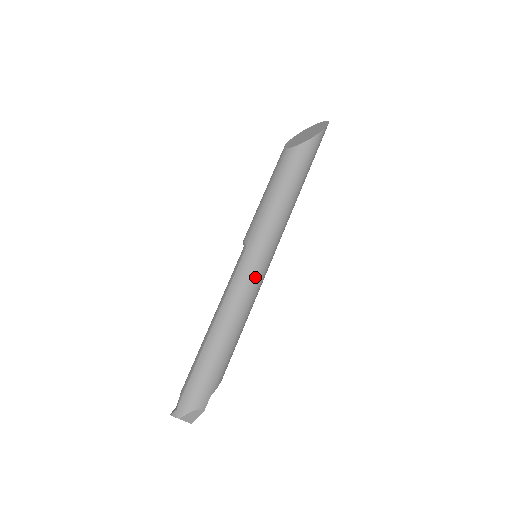
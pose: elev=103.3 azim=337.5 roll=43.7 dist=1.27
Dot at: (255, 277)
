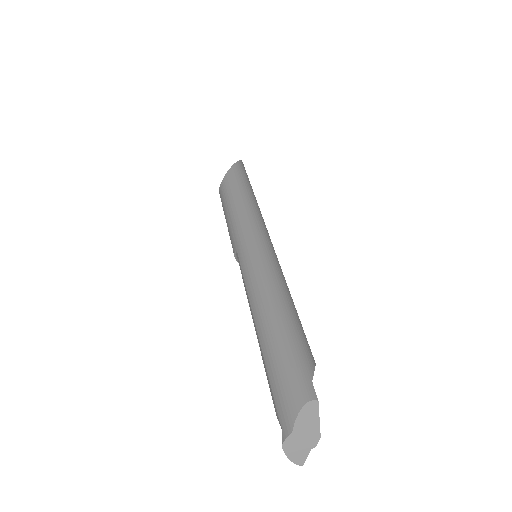
Dot at: (262, 257)
